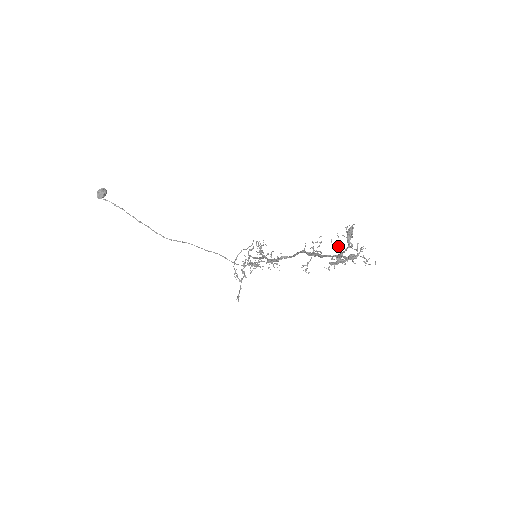
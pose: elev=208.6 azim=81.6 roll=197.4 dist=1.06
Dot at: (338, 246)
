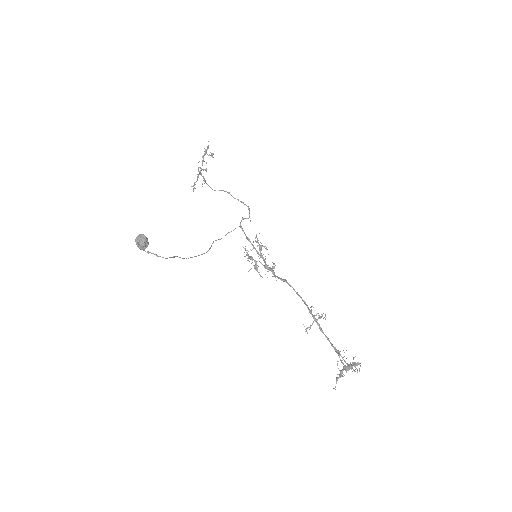
Dot at: occluded
